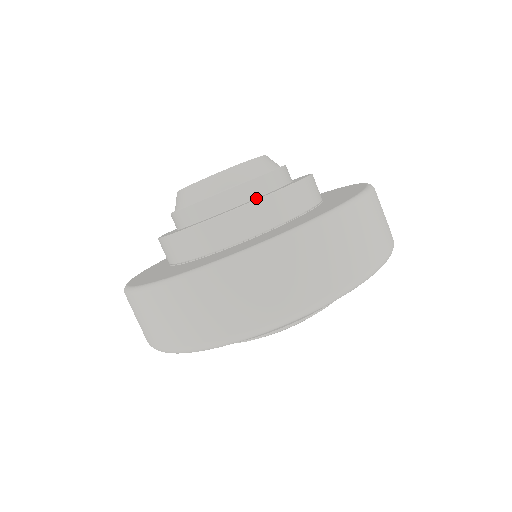
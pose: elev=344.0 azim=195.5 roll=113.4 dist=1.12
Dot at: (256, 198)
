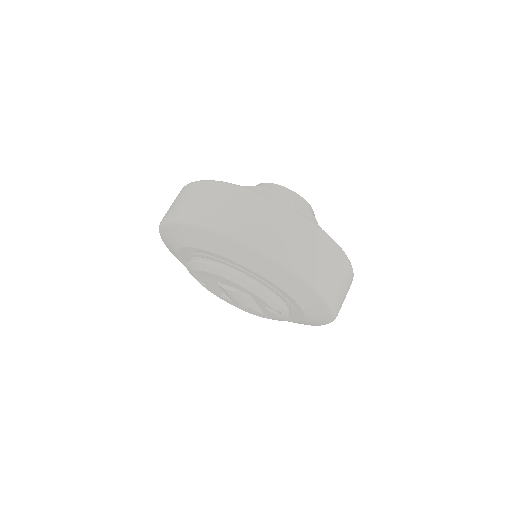
Dot at: occluded
